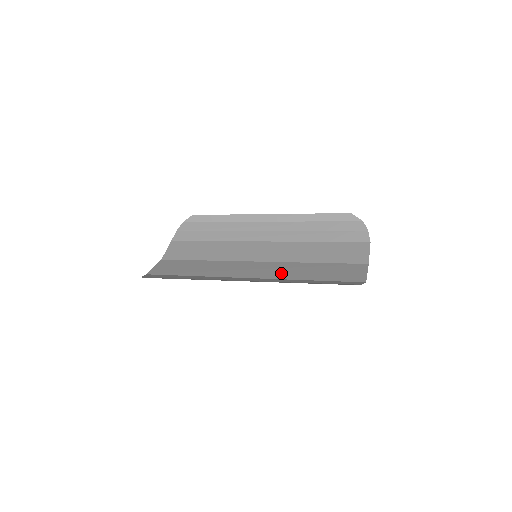
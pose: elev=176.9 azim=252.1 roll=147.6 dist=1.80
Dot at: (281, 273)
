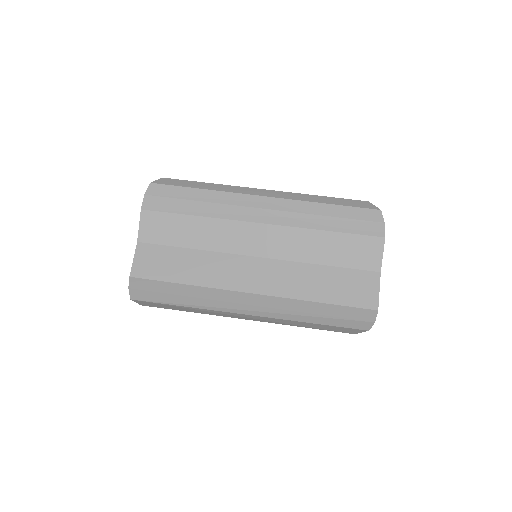
Dot at: (287, 286)
